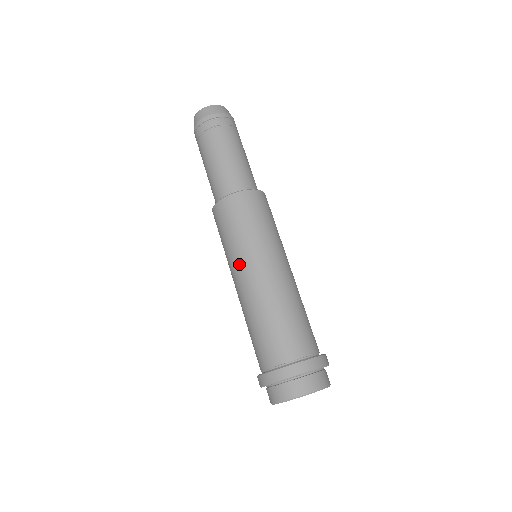
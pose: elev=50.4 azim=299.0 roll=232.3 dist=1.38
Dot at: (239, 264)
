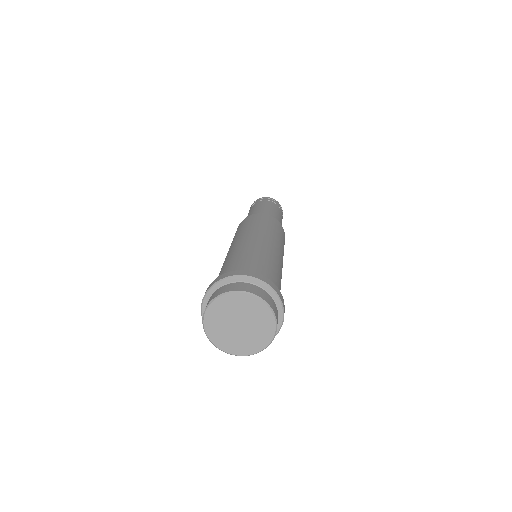
Dot at: (239, 237)
